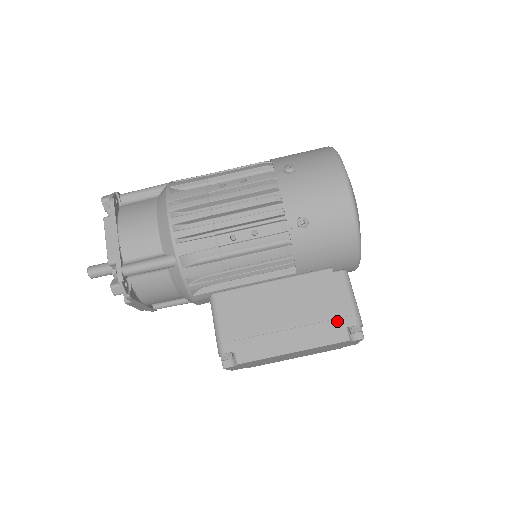
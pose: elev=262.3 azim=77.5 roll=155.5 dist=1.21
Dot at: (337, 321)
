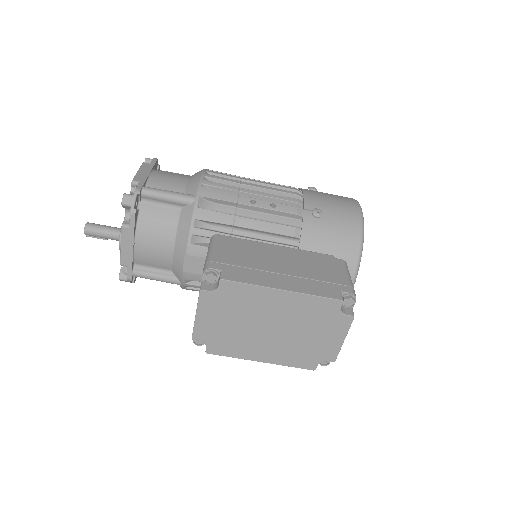
Dot at: (333, 285)
